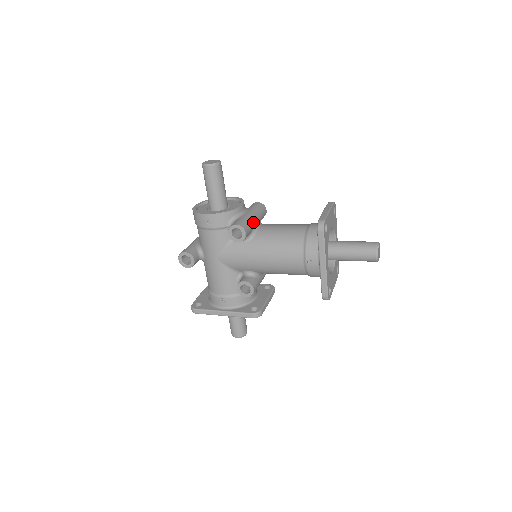
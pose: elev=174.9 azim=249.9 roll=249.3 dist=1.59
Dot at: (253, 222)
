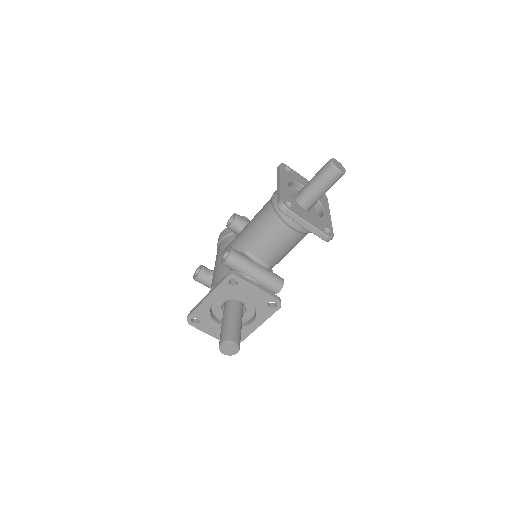
Dot at: occluded
